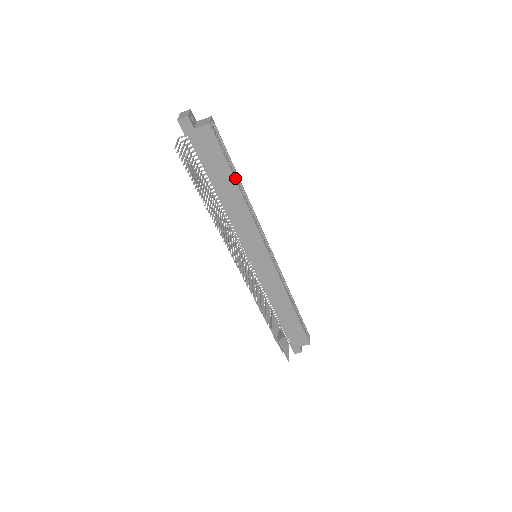
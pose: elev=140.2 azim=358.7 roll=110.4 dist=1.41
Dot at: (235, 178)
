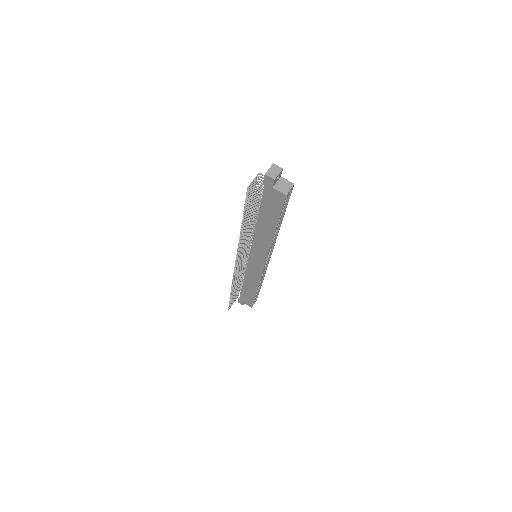
Dot at: (279, 219)
